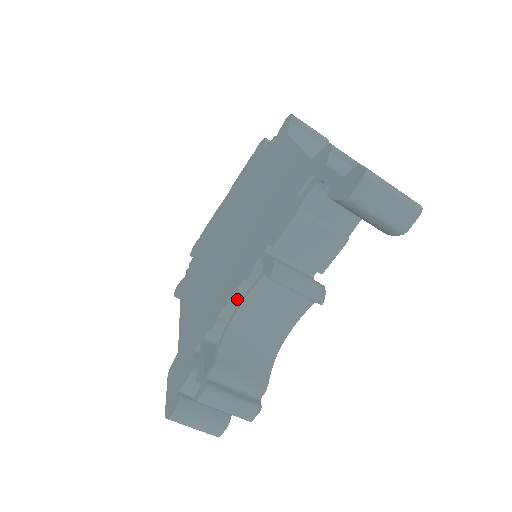
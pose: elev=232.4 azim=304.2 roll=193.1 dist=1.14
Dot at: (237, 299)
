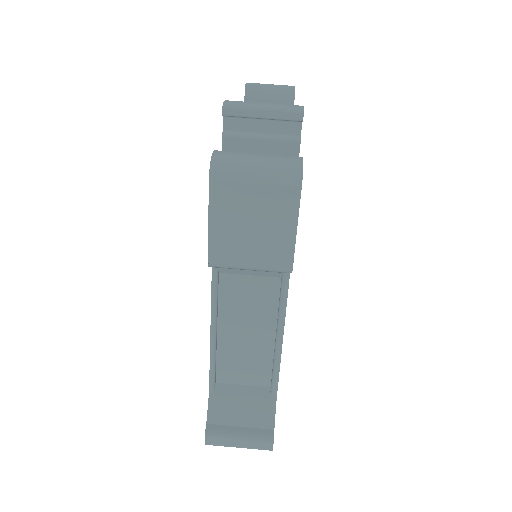
Dot at: occluded
